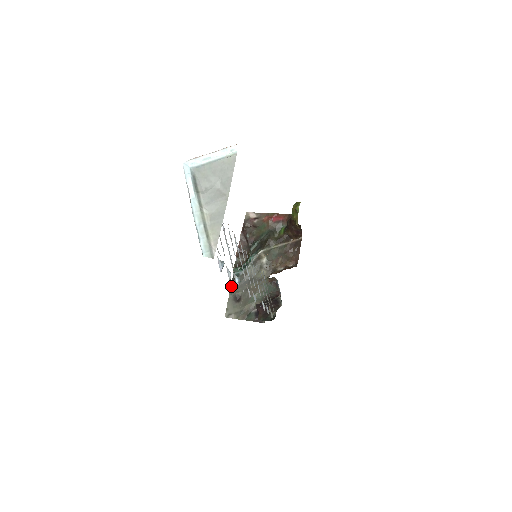
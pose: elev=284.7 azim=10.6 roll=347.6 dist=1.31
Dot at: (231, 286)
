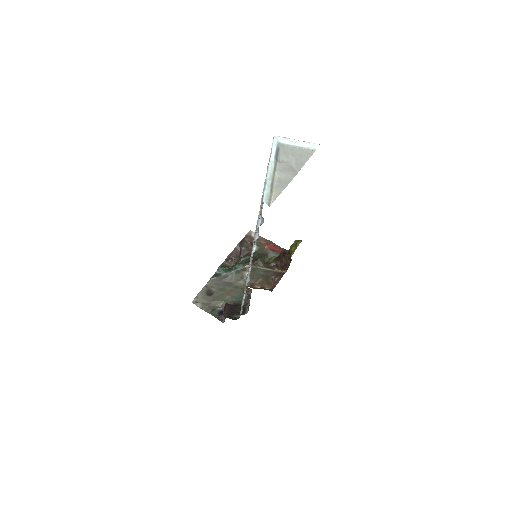
Dot at: (209, 280)
